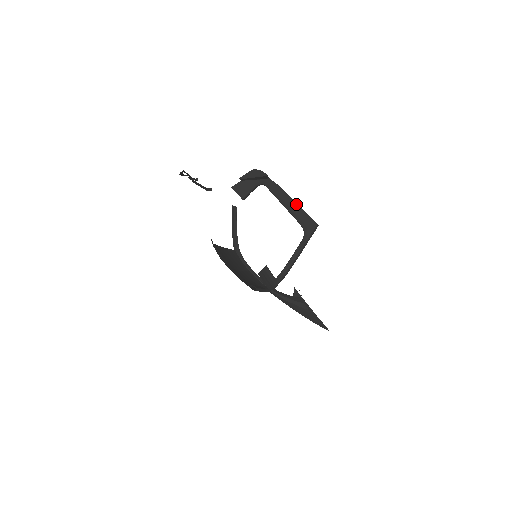
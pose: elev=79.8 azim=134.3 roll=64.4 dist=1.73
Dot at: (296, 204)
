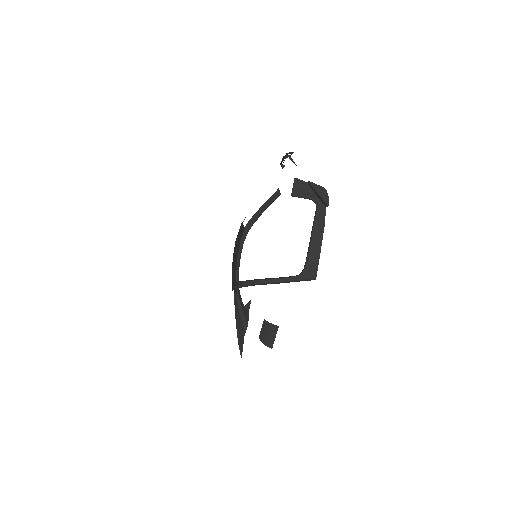
Dot at: (320, 248)
